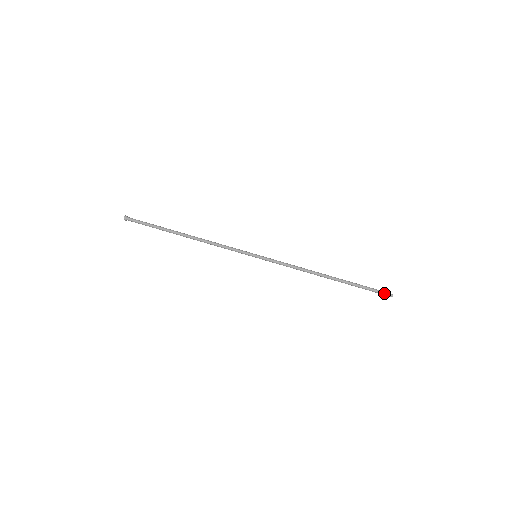
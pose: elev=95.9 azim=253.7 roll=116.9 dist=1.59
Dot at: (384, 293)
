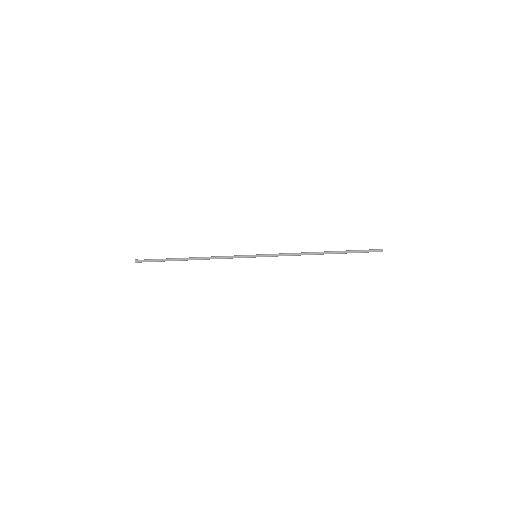
Dot at: occluded
